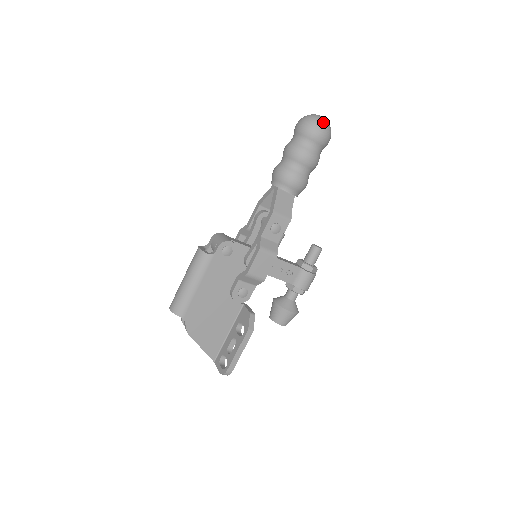
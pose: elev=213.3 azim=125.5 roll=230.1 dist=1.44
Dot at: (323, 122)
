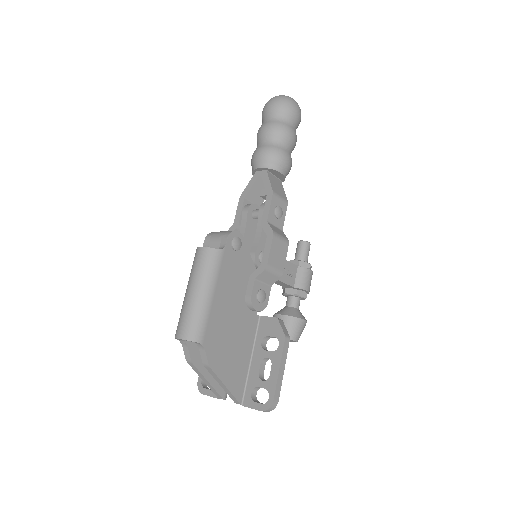
Dot at: occluded
